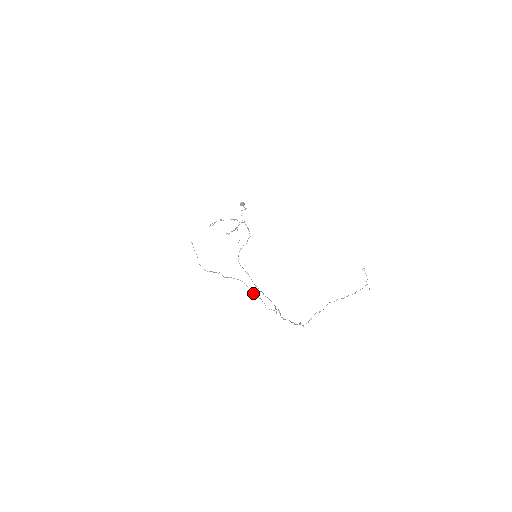
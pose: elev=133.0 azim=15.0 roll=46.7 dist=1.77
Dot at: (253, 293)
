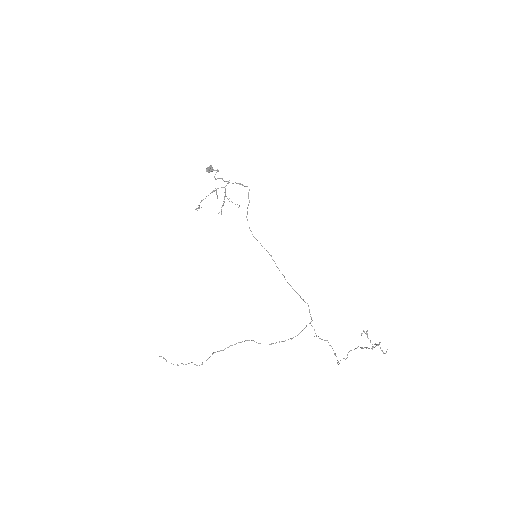
Dot at: occluded
